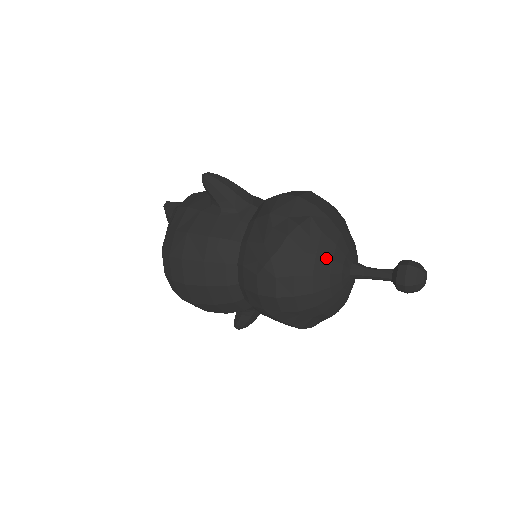
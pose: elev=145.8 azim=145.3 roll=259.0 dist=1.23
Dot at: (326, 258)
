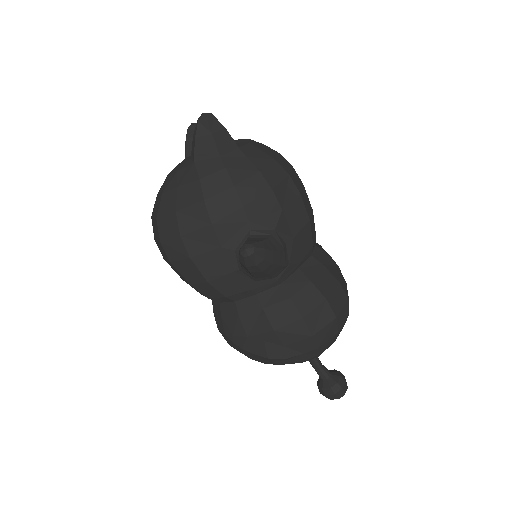
Dot at: occluded
